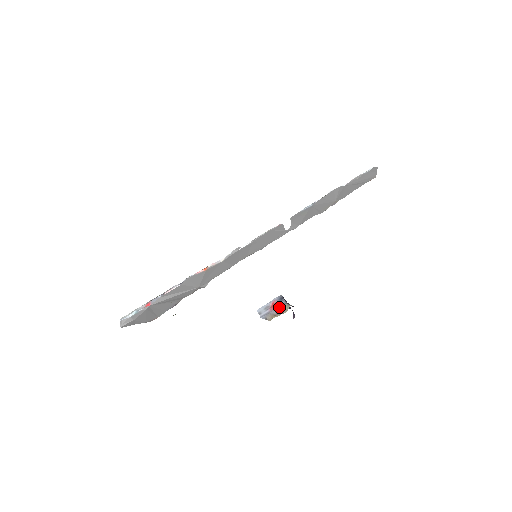
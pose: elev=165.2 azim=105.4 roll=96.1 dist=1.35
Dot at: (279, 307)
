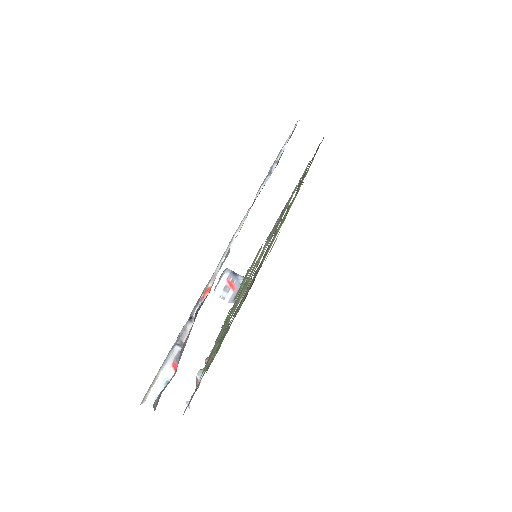
Dot at: occluded
